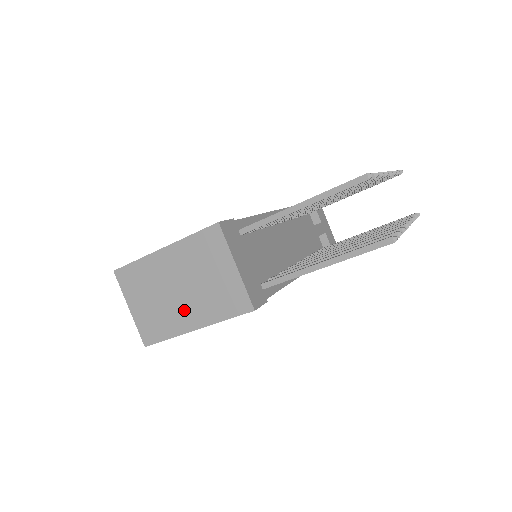
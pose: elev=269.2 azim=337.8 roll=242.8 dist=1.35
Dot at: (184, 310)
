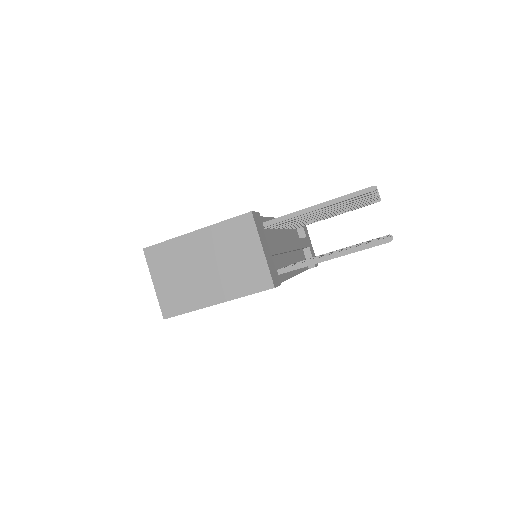
Dot at: (208, 286)
